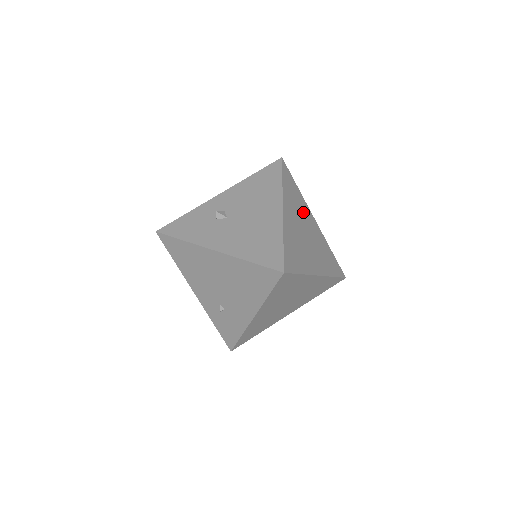
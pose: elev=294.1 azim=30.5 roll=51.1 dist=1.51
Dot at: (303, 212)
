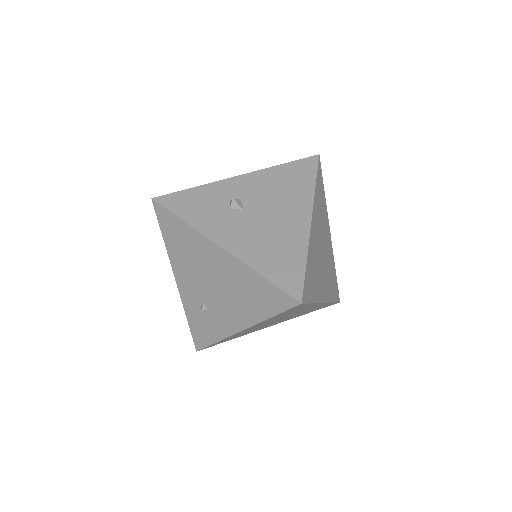
Dot at: (324, 224)
